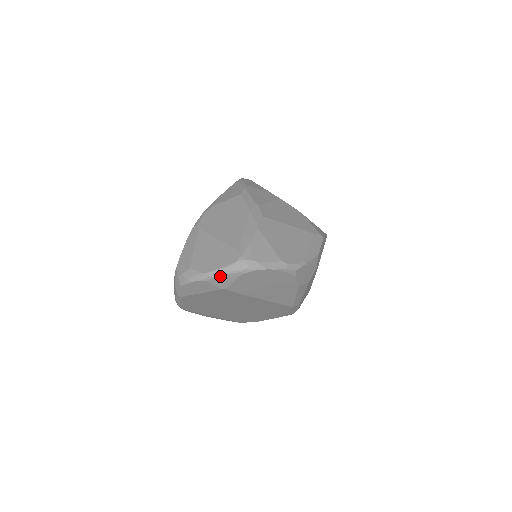
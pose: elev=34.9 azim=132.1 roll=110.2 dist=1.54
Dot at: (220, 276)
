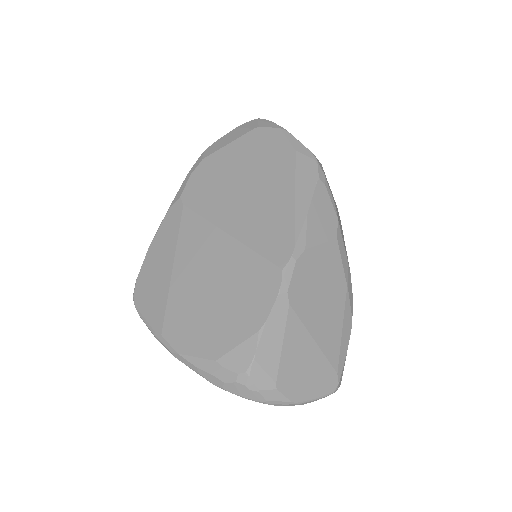
Dot at: (305, 402)
